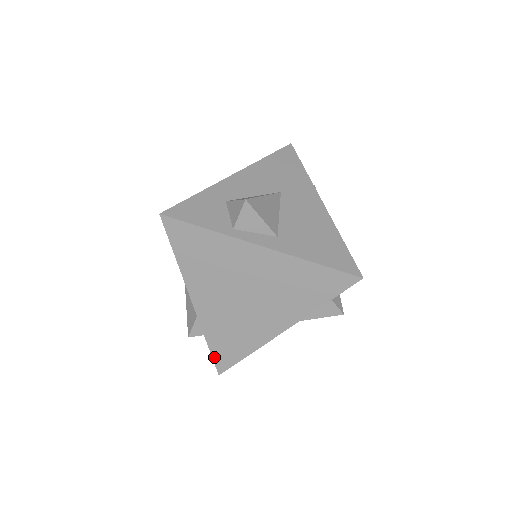
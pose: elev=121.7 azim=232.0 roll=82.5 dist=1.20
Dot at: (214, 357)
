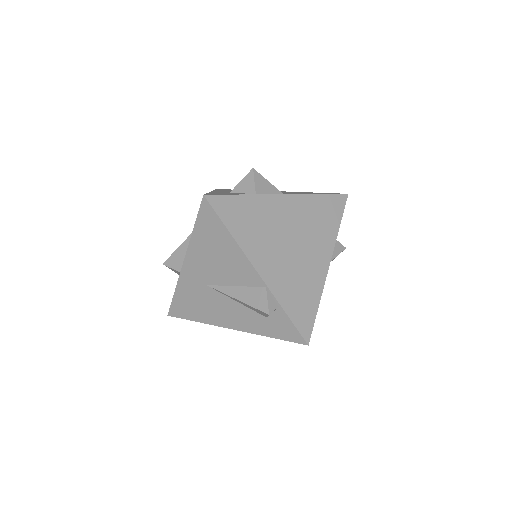
Dot at: (296, 325)
